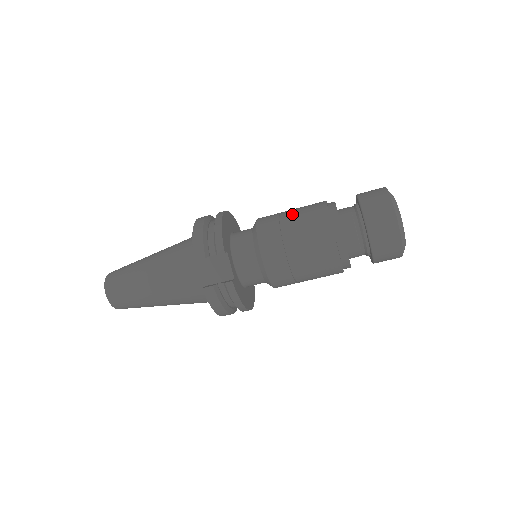
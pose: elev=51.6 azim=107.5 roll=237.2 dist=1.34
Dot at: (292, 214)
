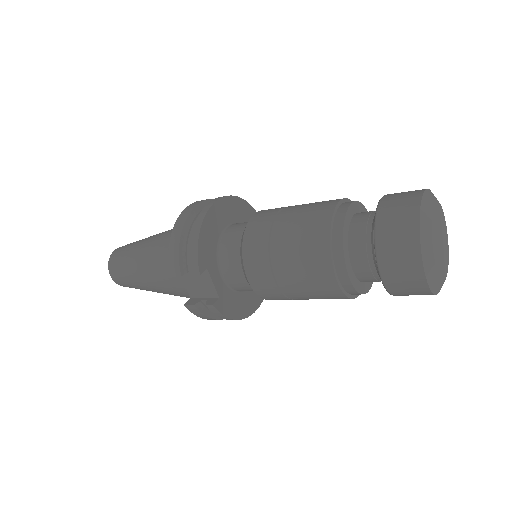
Dot at: (287, 224)
